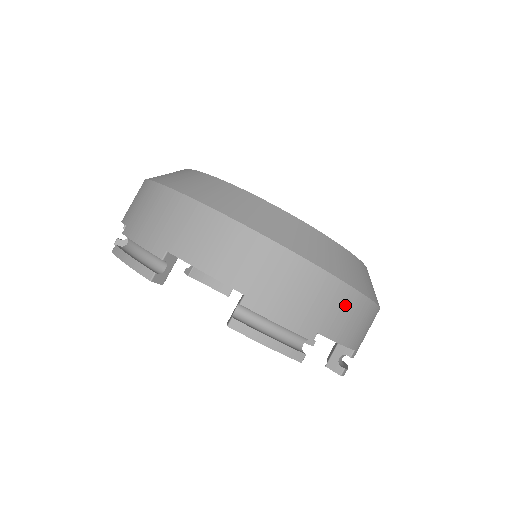
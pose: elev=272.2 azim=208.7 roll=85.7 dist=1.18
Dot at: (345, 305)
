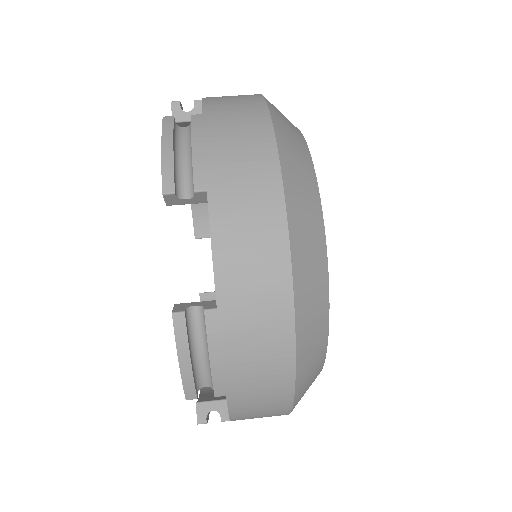
Dot at: (260, 206)
